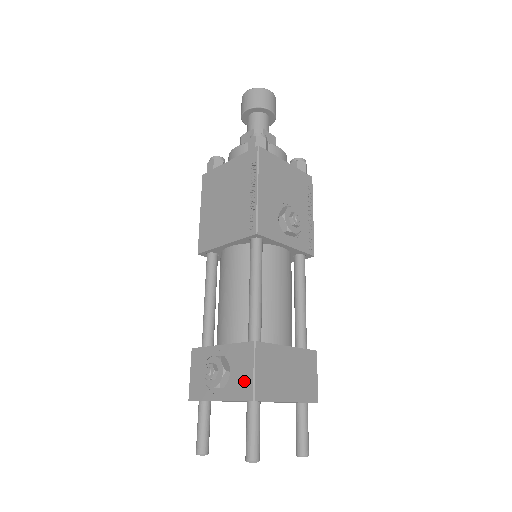
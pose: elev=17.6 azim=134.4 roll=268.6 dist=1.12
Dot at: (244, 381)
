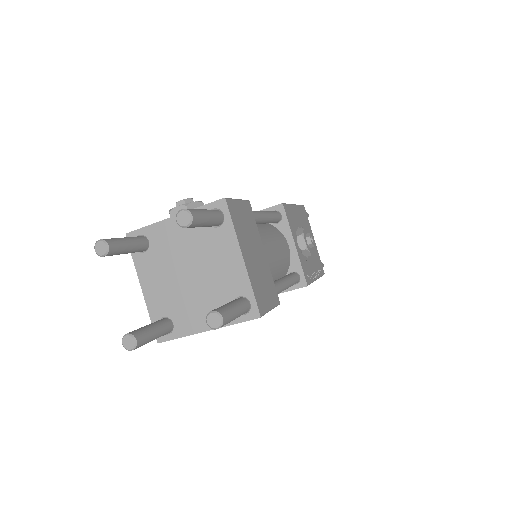
Dot at: occluded
